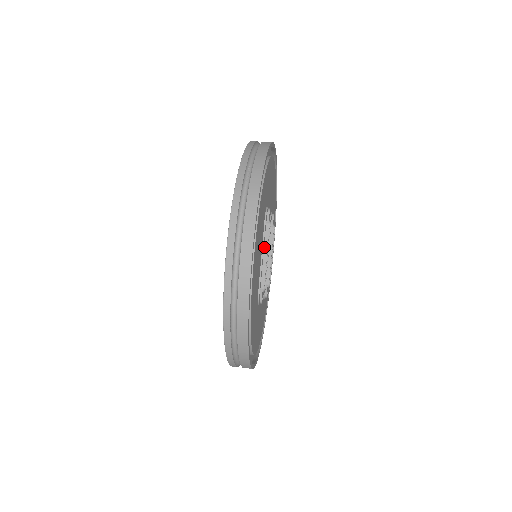
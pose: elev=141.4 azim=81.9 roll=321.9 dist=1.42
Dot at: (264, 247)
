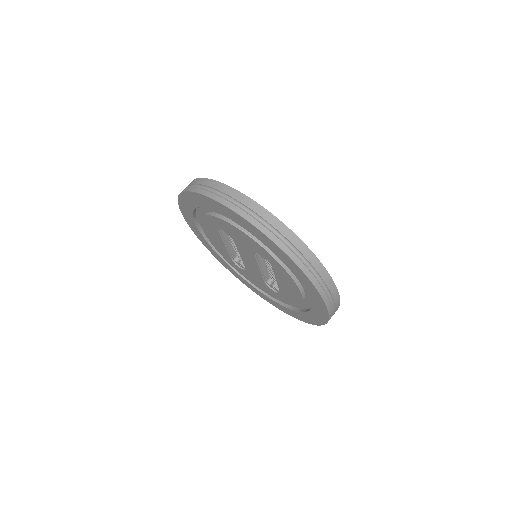
Dot at: occluded
